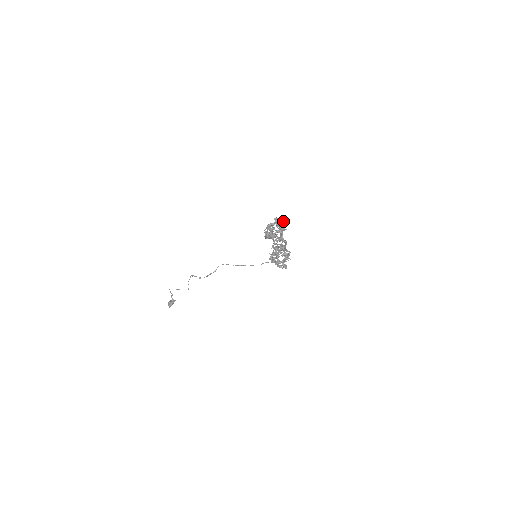
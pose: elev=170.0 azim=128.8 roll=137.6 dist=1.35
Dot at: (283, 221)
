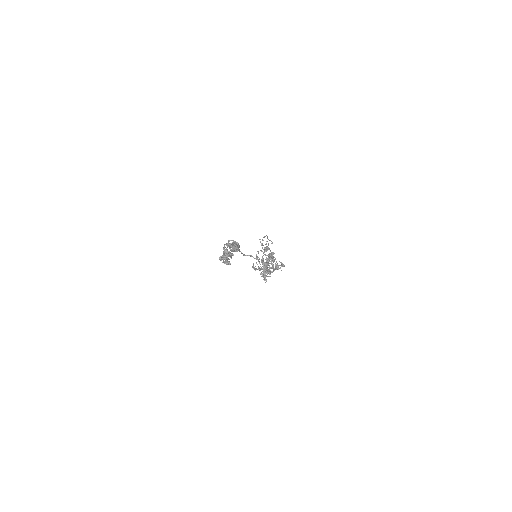
Dot at: (233, 246)
